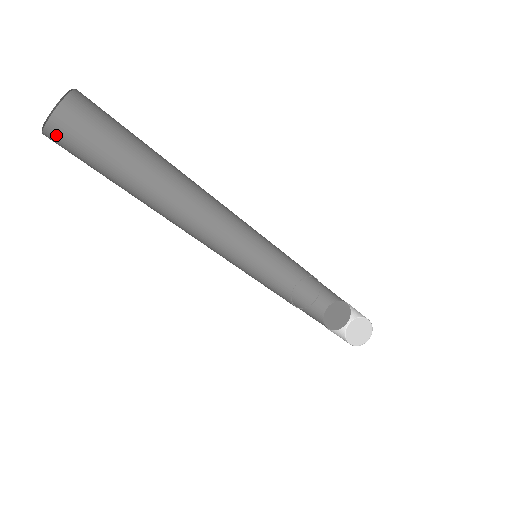
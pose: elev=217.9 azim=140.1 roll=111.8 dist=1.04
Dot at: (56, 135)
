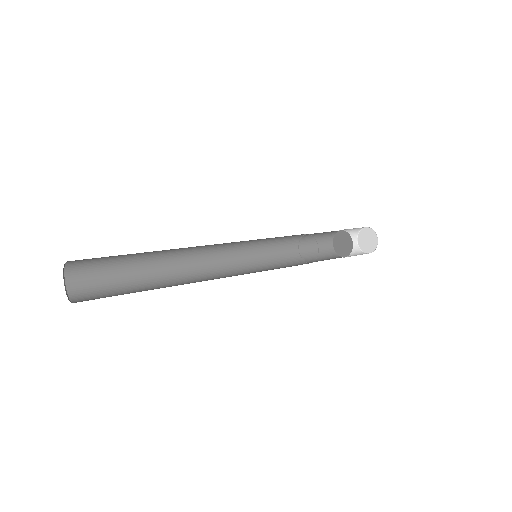
Dot at: (78, 294)
